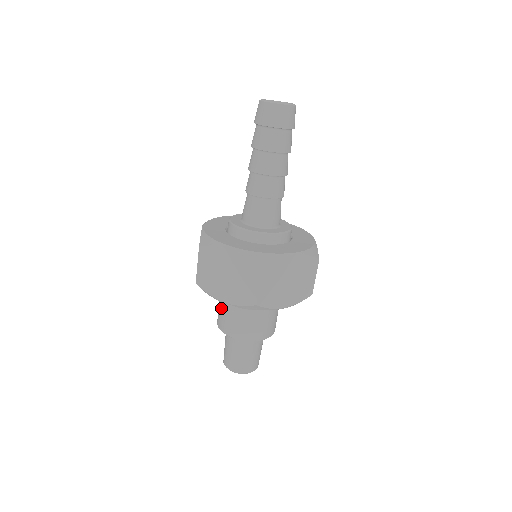
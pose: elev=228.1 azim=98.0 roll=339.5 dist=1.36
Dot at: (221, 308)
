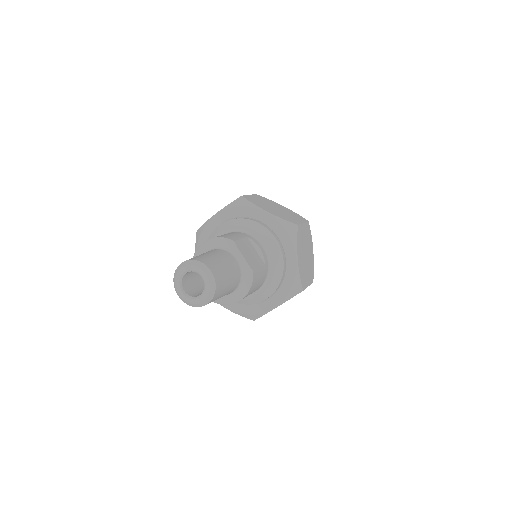
Dot at: occluded
